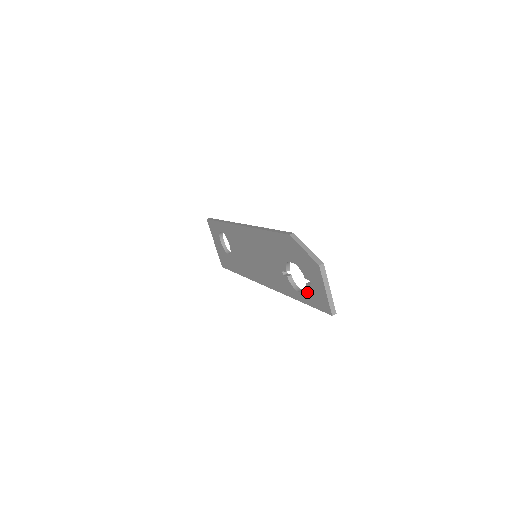
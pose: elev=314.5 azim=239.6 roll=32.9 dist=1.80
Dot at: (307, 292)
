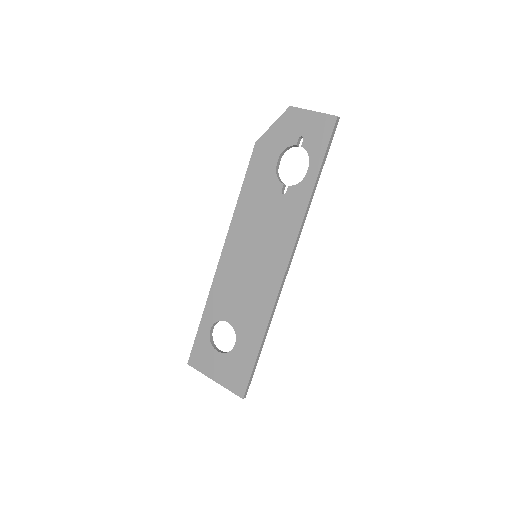
Dot at: (309, 152)
